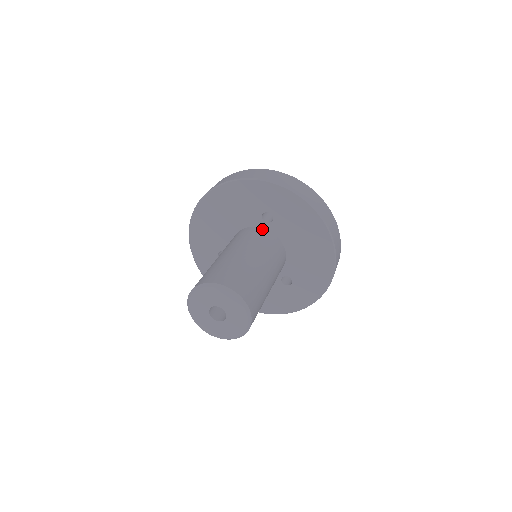
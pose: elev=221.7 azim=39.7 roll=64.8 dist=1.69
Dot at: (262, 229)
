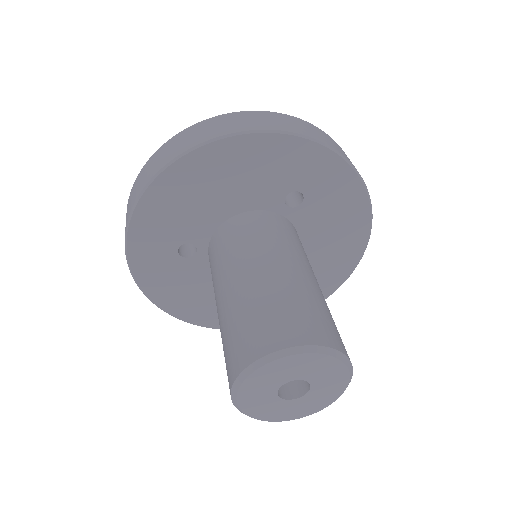
Dot at: (280, 216)
